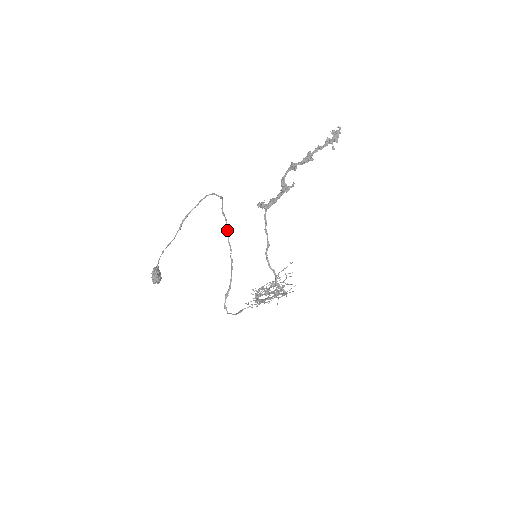
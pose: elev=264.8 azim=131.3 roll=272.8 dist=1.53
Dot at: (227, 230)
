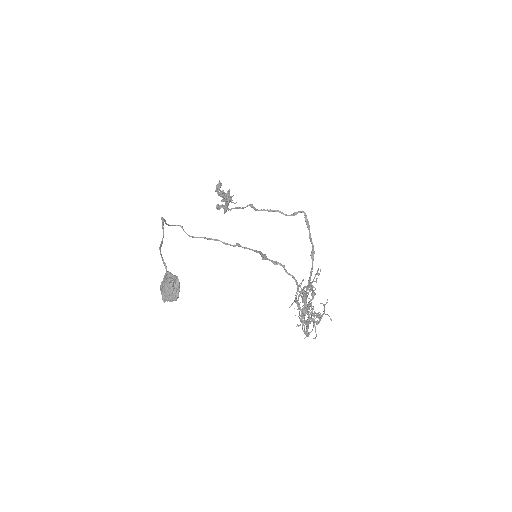
Dot at: (209, 238)
